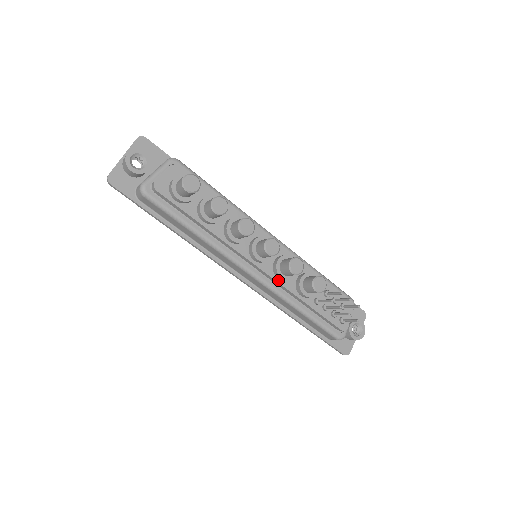
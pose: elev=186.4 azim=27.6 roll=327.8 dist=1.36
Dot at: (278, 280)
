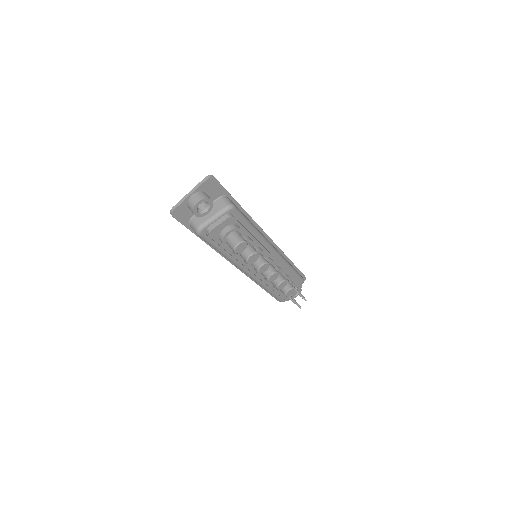
Dot at: (264, 280)
